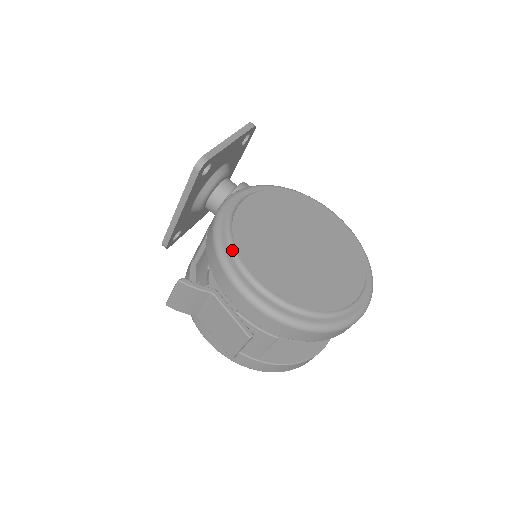
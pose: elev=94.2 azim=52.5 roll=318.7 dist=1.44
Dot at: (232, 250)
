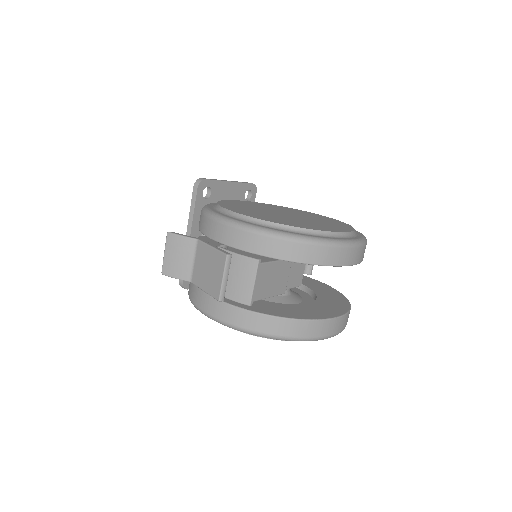
Dot at: (215, 207)
